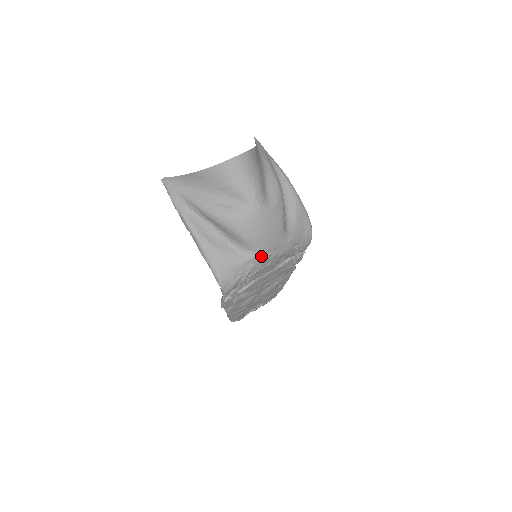
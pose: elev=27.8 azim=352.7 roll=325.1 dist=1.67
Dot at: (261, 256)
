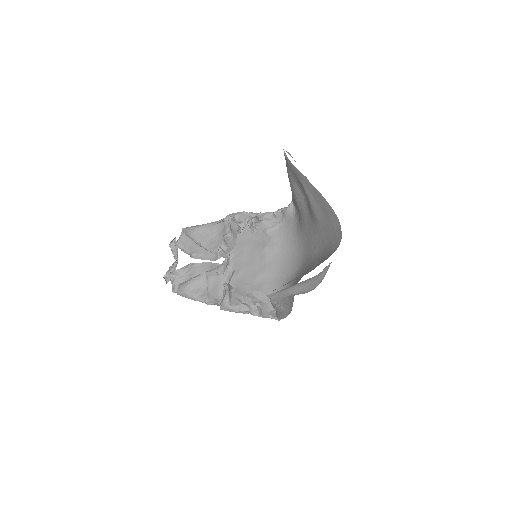
Dot at: occluded
